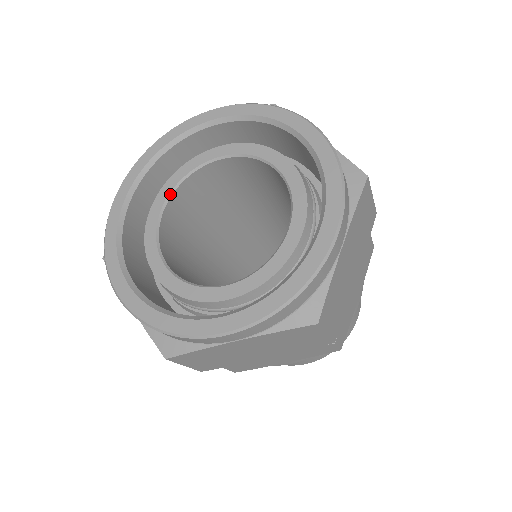
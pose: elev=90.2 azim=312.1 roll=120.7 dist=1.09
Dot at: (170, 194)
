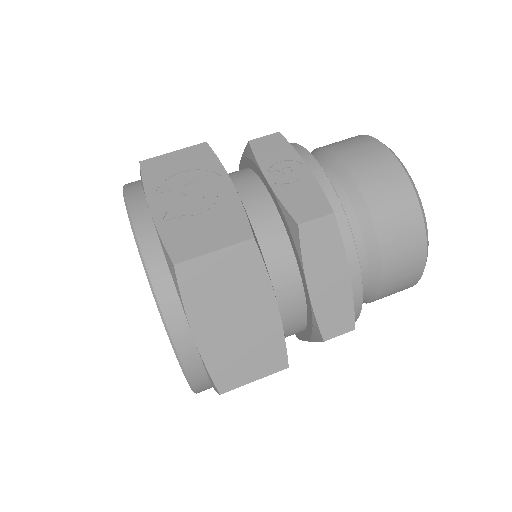
Dot at: occluded
